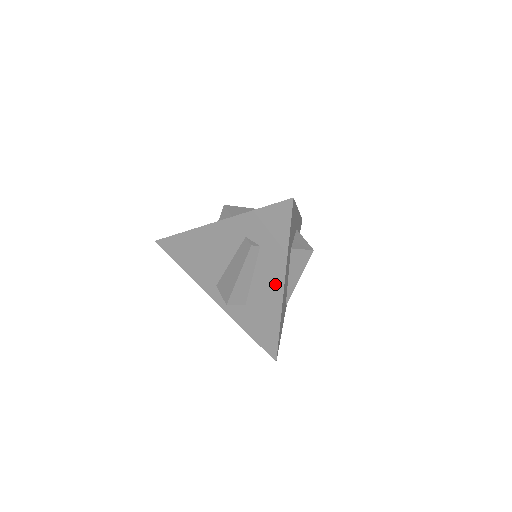
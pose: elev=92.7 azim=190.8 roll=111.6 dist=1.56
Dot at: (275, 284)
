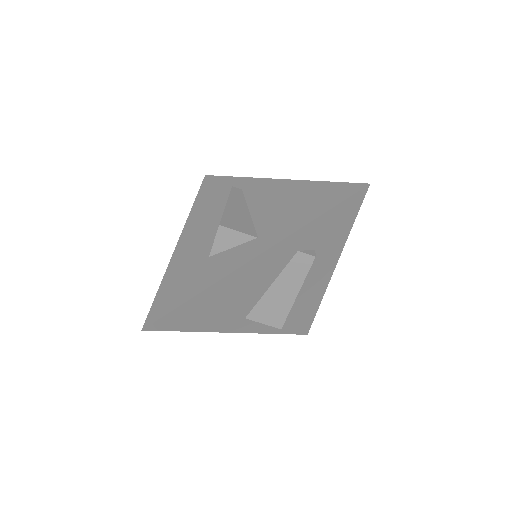
Dot at: (324, 274)
